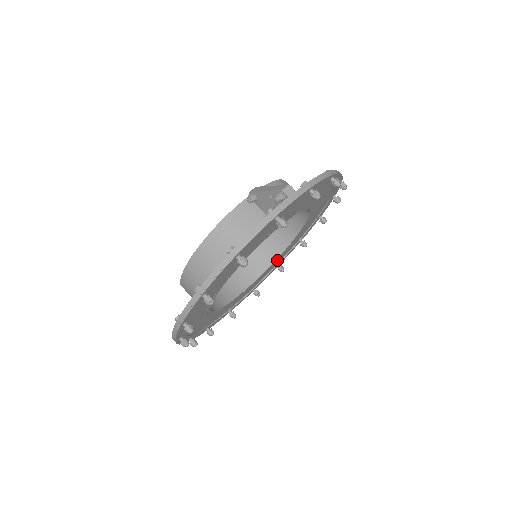
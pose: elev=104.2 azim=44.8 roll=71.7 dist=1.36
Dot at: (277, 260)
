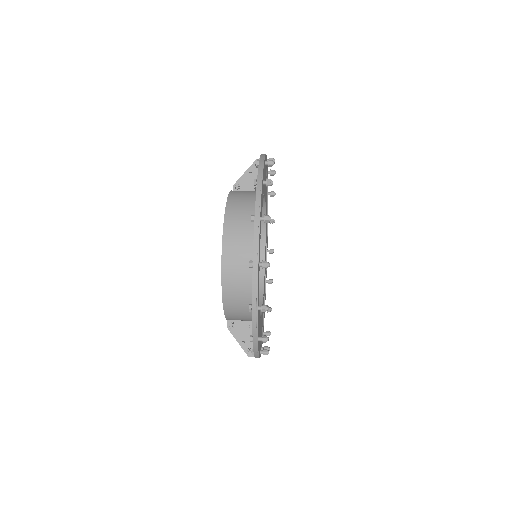
Dot at: (262, 312)
